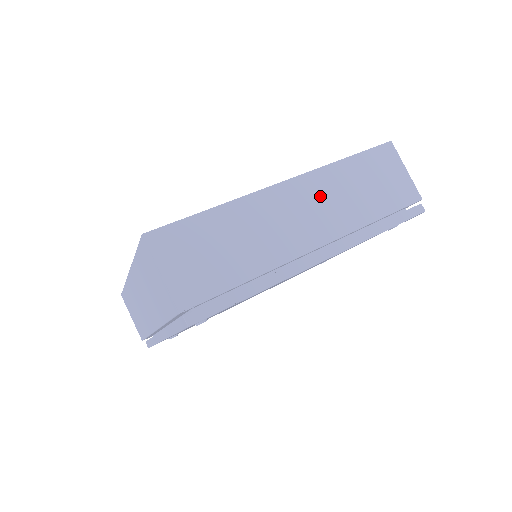
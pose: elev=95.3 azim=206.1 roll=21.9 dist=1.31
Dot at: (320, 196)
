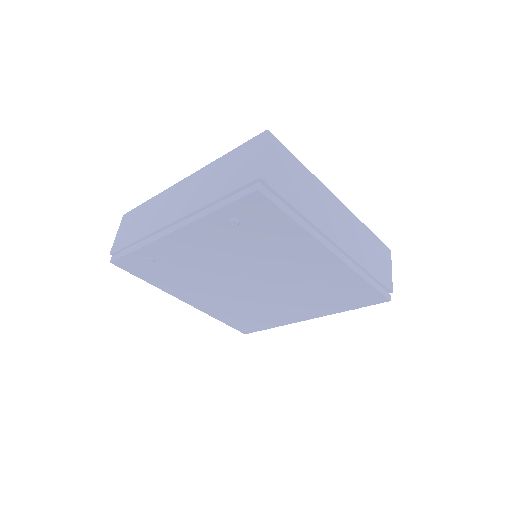
Dot at: (350, 226)
